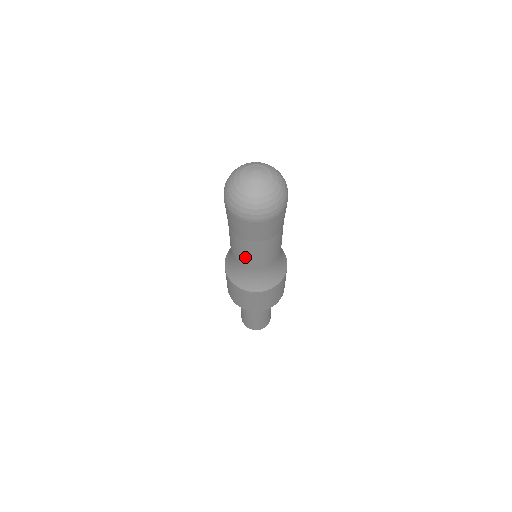
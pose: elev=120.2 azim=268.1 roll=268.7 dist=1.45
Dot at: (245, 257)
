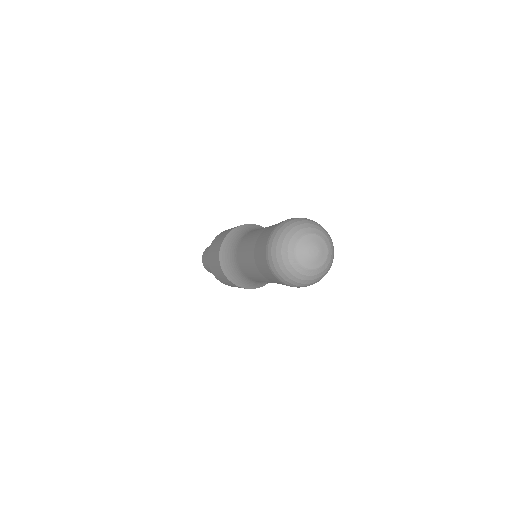
Dot at: occluded
